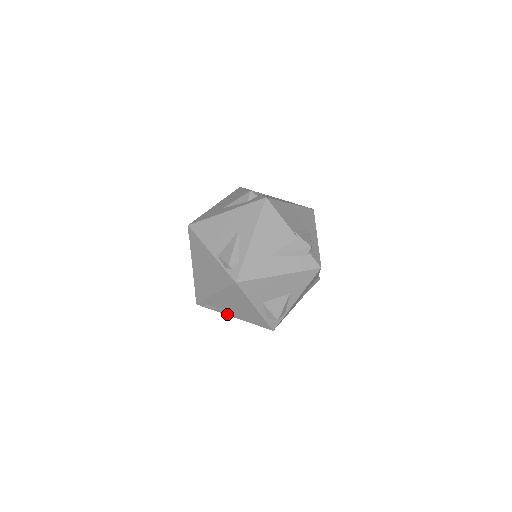
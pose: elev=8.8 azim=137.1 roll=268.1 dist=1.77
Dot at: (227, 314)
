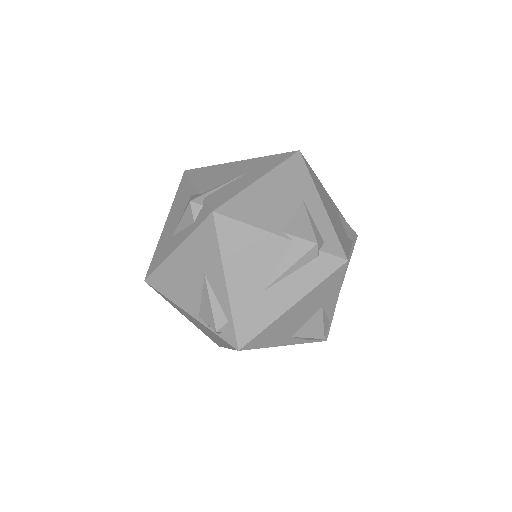
Dot at: occluded
